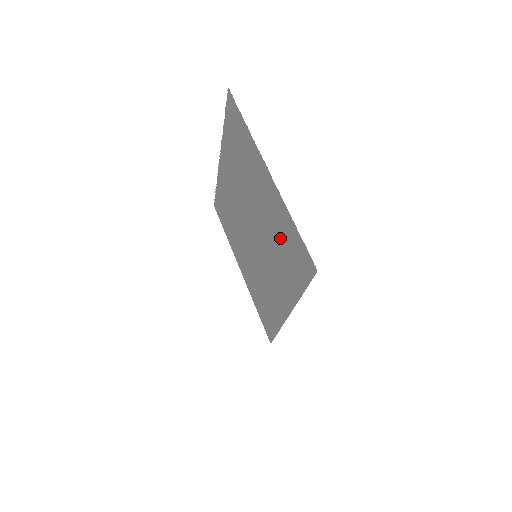
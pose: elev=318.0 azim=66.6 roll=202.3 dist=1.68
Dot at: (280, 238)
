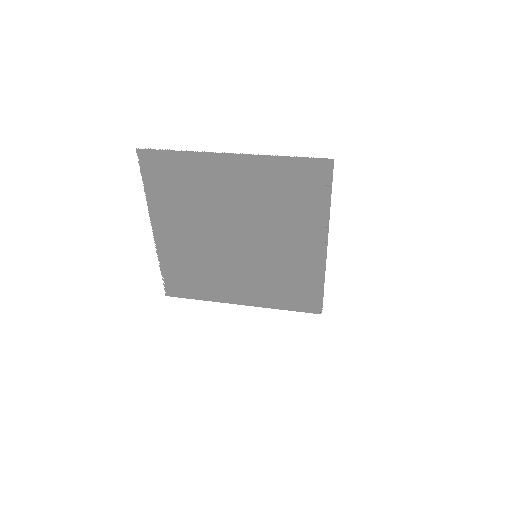
Dot at: (278, 193)
